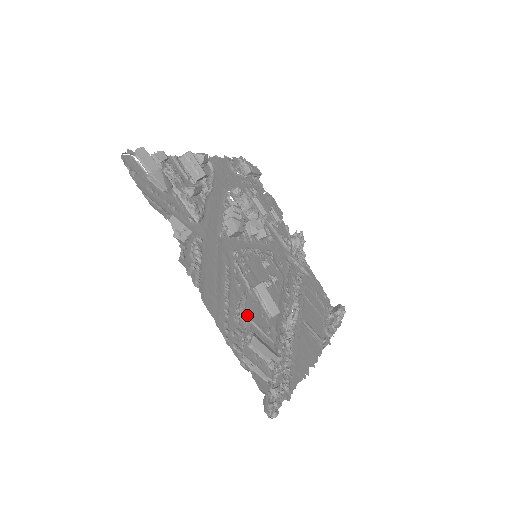
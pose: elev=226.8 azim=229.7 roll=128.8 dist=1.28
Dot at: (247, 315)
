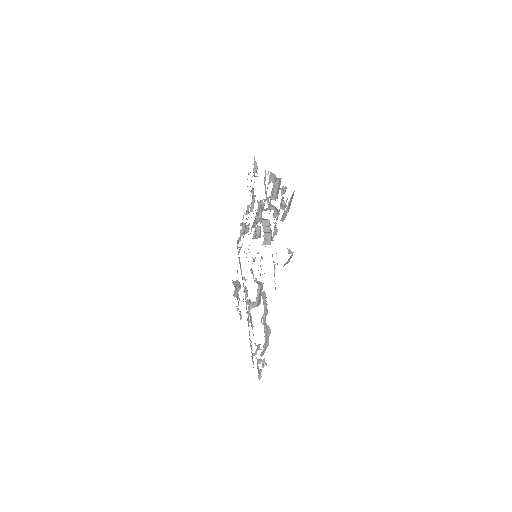
Dot at: (267, 312)
